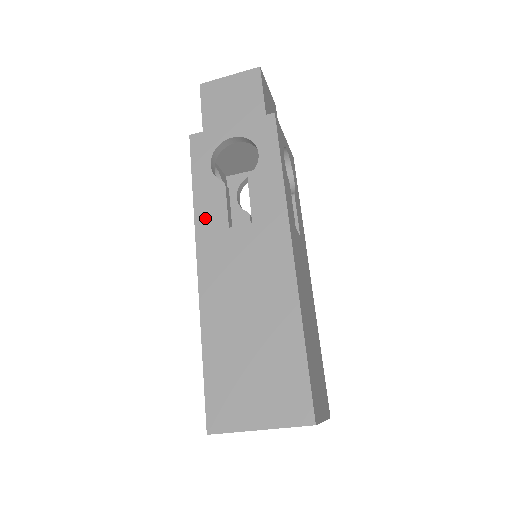
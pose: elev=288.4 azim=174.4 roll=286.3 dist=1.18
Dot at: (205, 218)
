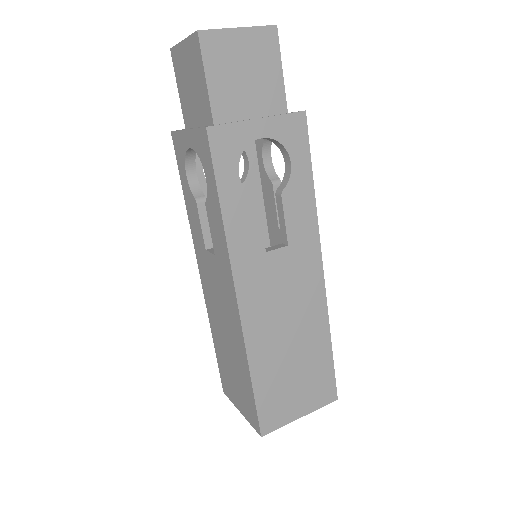
Dot at: (194, 231)
